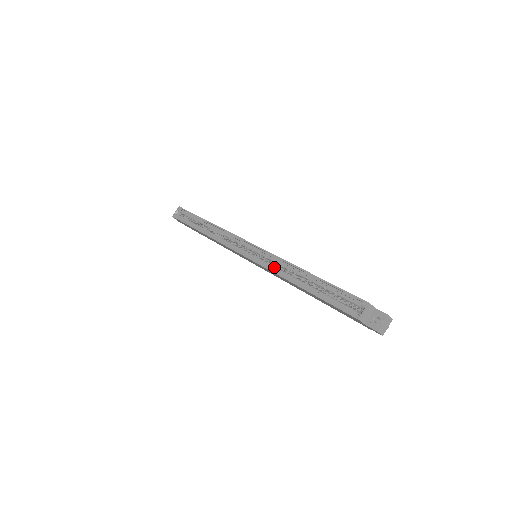
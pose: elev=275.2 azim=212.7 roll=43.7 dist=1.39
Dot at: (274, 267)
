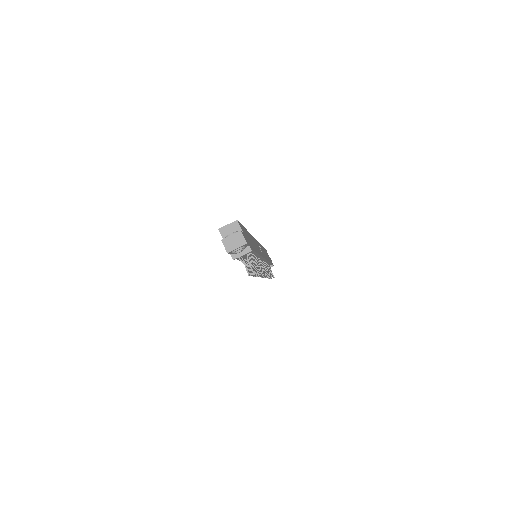
Dot at: occluded
